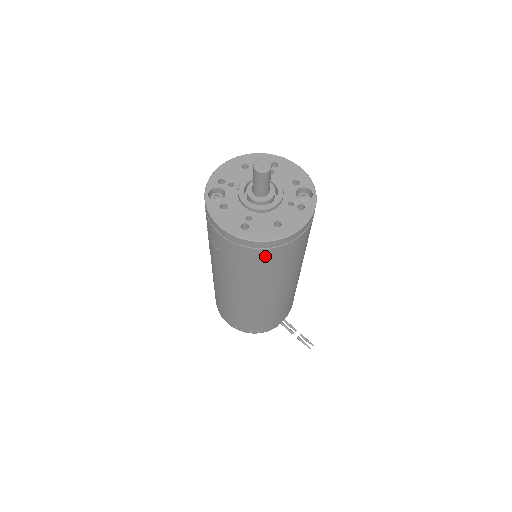
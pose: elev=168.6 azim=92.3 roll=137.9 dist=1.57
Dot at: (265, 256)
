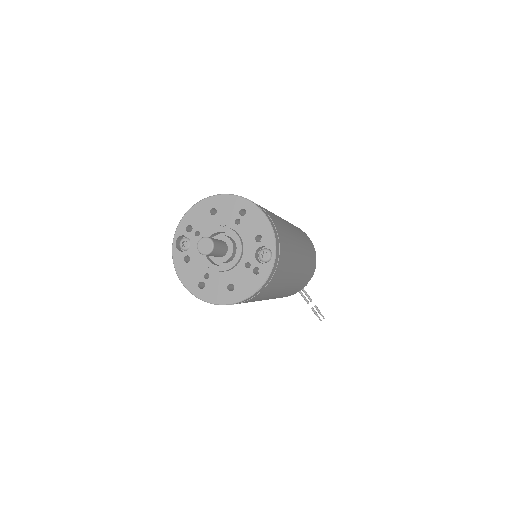
Dot at: occluded
